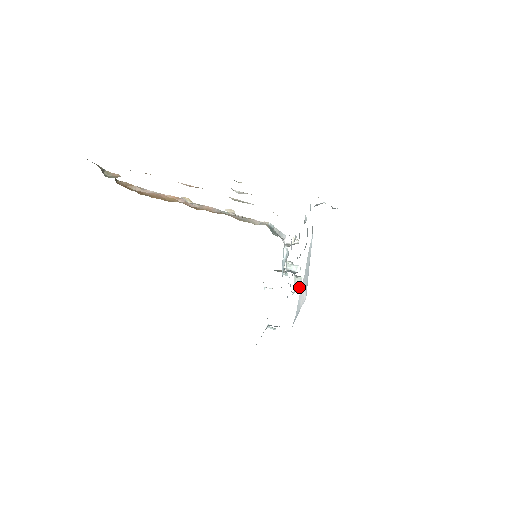
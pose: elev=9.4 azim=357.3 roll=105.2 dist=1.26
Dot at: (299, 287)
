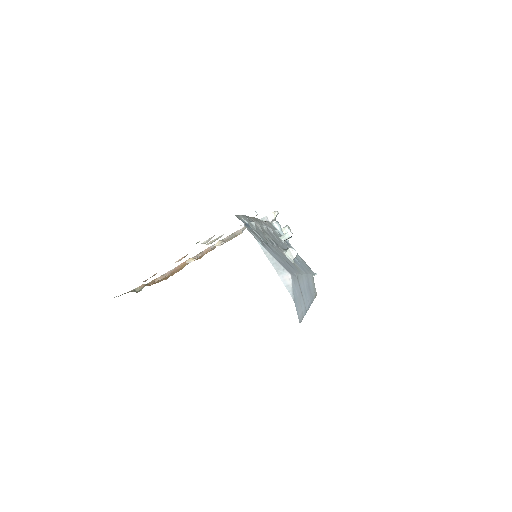
Dot at: (292, 256)
